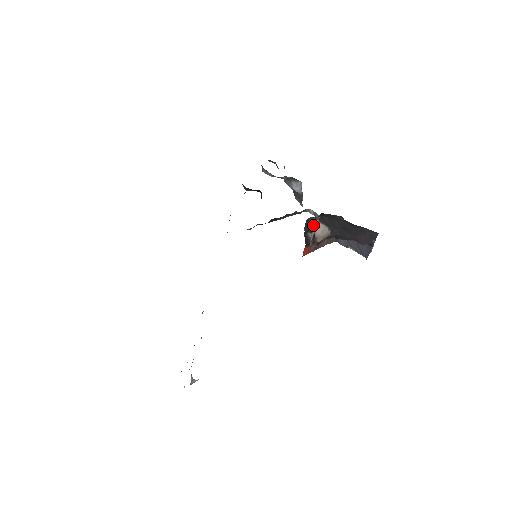
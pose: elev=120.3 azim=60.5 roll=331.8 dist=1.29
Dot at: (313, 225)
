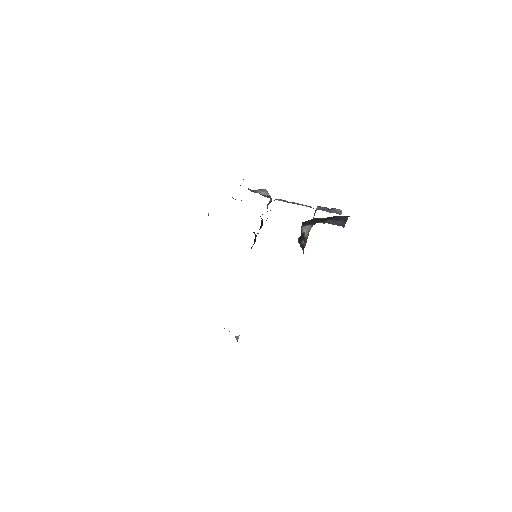
Dot at: (303, 236)
